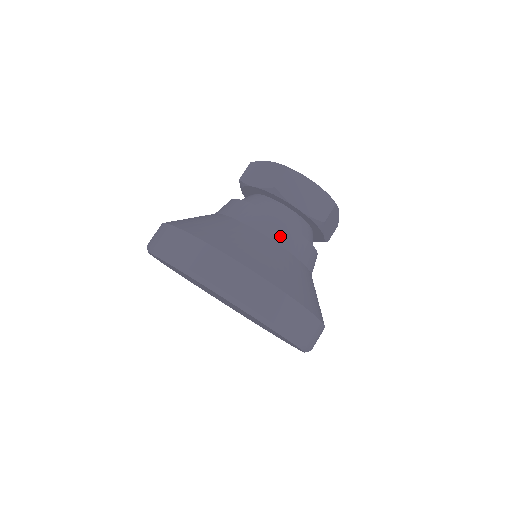
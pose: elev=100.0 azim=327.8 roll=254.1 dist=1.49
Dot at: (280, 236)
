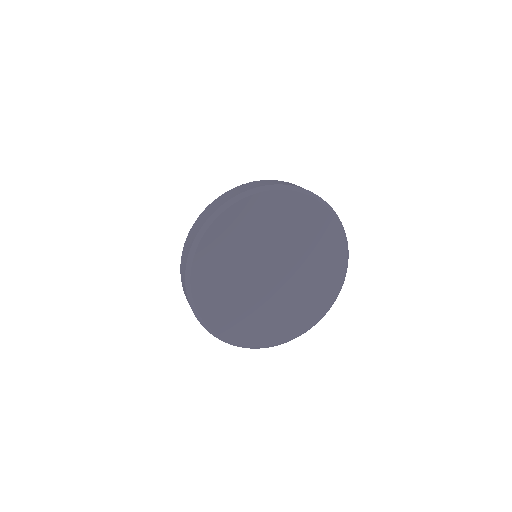
Dot at: occluded
